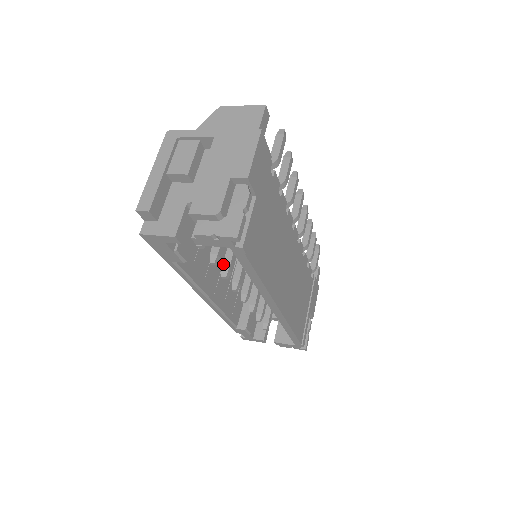
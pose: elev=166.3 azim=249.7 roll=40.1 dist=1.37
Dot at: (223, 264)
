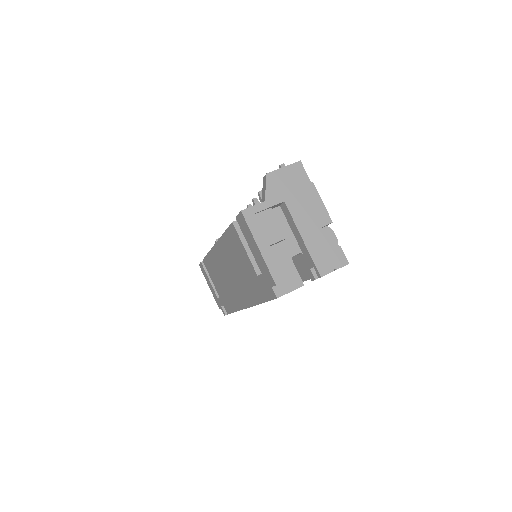
Dot at: occluded
